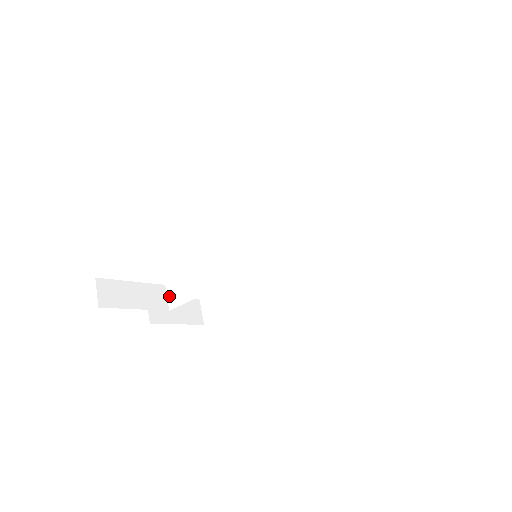
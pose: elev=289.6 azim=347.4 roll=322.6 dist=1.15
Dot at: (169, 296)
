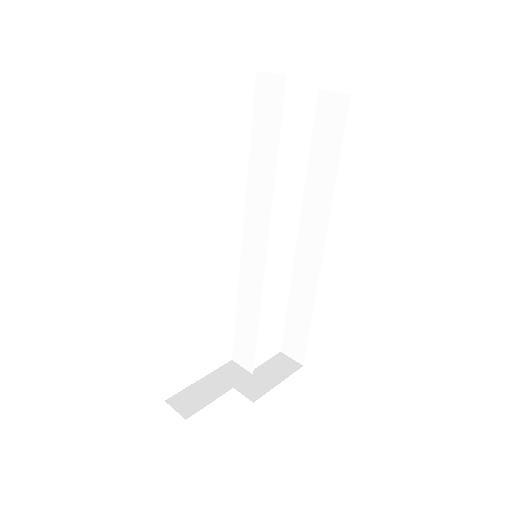
Dot at: (242, 364)
